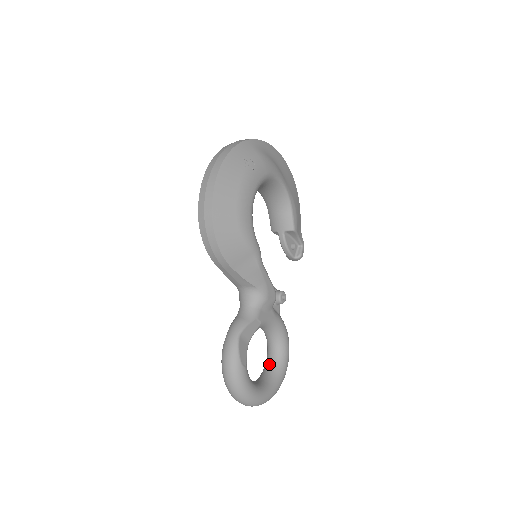
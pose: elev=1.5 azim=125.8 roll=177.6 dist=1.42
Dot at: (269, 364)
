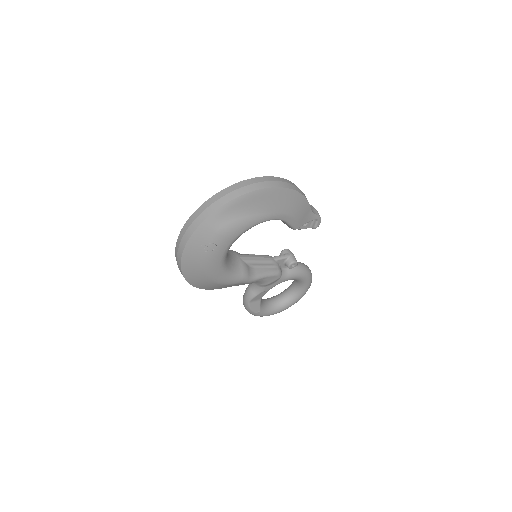
Dot at: (294, 285)
